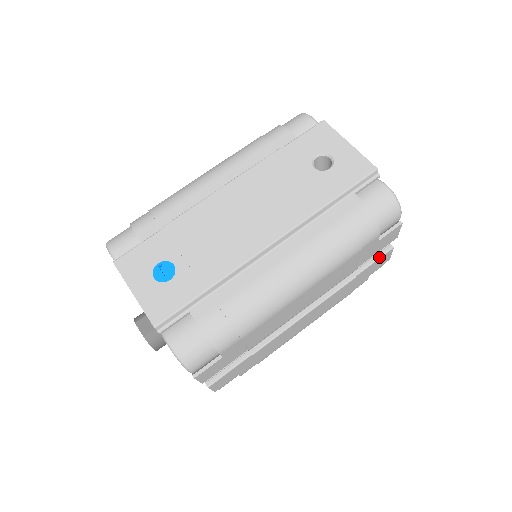
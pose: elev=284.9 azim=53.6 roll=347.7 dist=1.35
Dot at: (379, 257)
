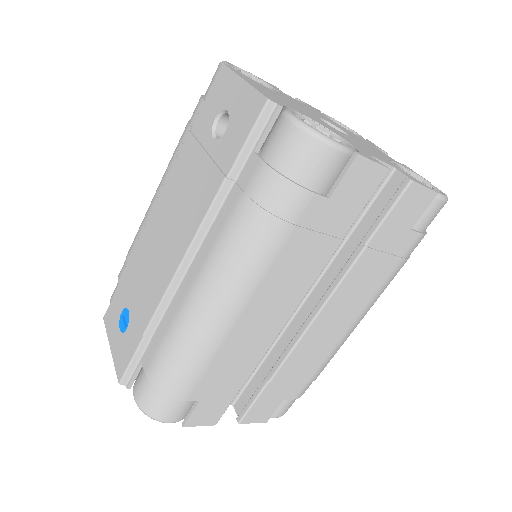
Dot at: (392, 205)
